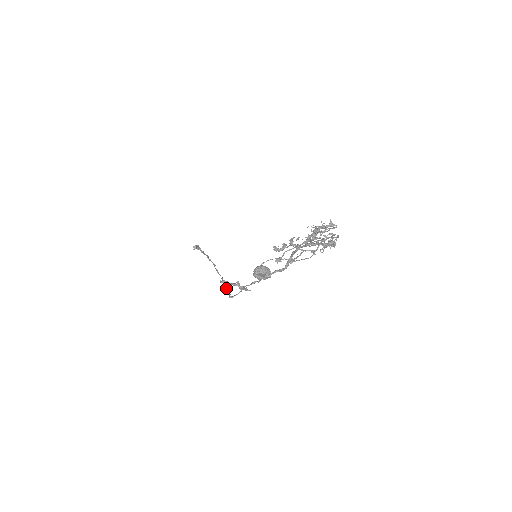
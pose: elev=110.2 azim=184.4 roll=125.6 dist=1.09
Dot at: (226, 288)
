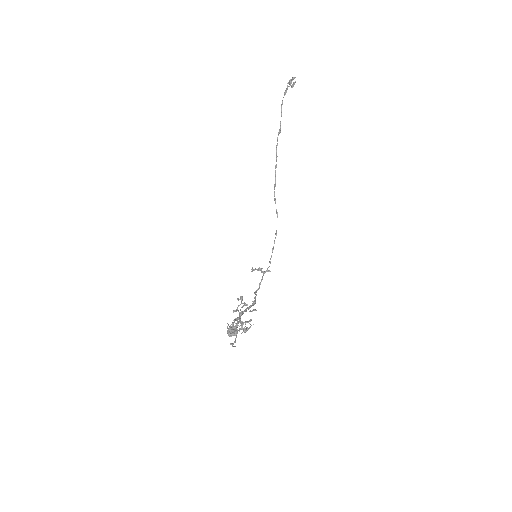
Dot at: occluded
